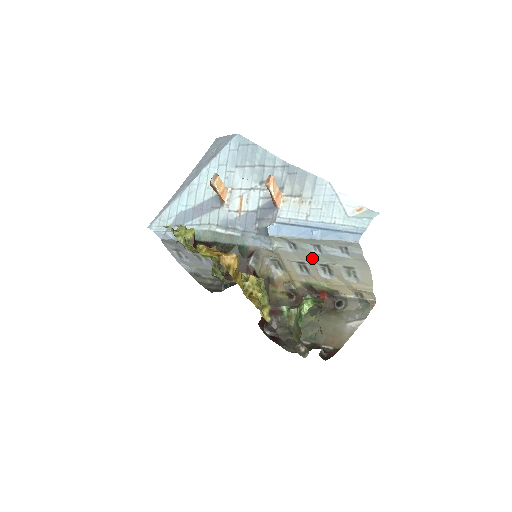
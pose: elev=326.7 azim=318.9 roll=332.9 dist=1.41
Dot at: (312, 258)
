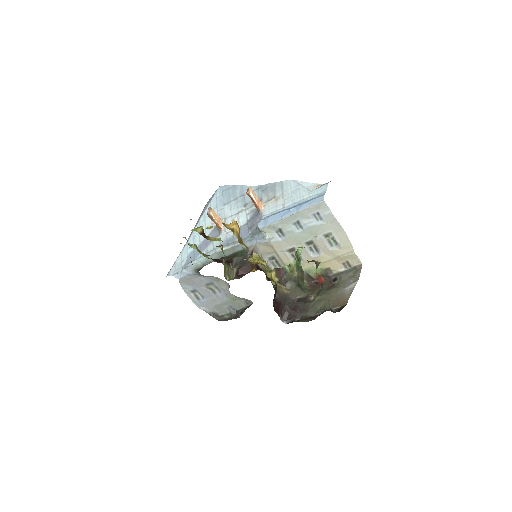
Dot at: (298, 239)
